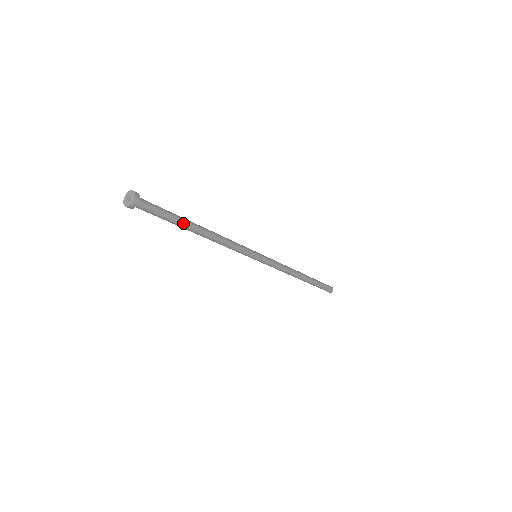
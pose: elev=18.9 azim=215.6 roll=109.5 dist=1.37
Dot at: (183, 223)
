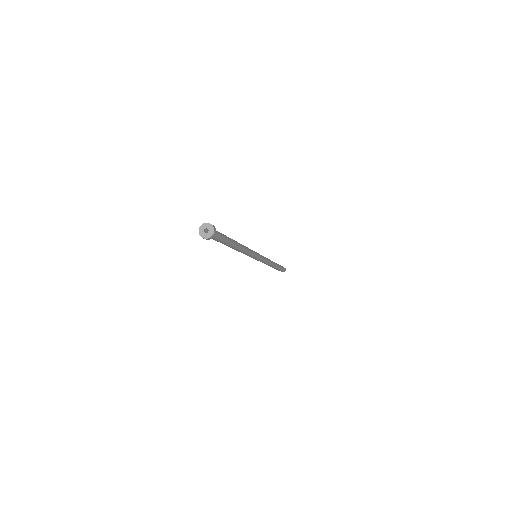
Dot at: (230, 240)
